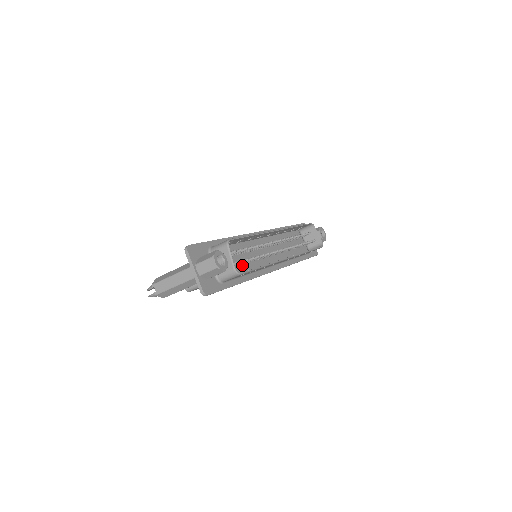
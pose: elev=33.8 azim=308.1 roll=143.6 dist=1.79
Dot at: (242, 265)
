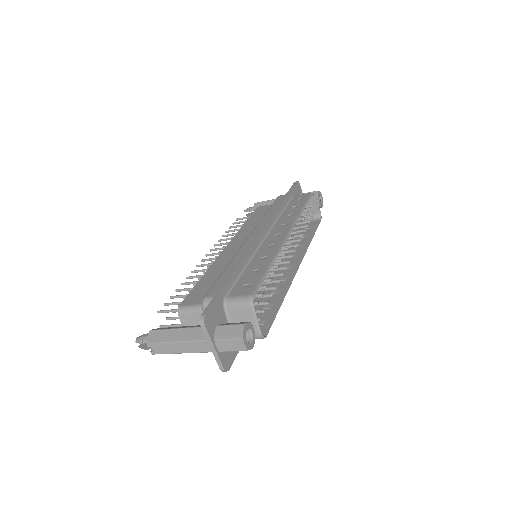
Dot at: occluded
